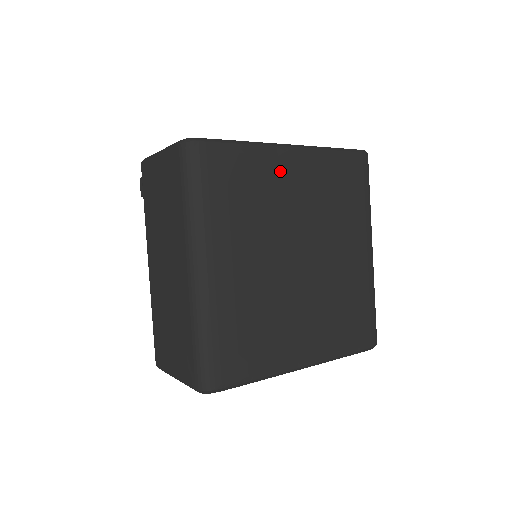
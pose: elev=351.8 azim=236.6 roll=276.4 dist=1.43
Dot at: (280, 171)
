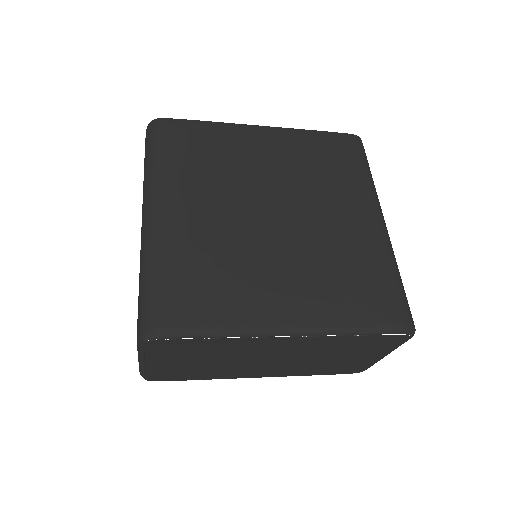
Dot at: (247, 142)
